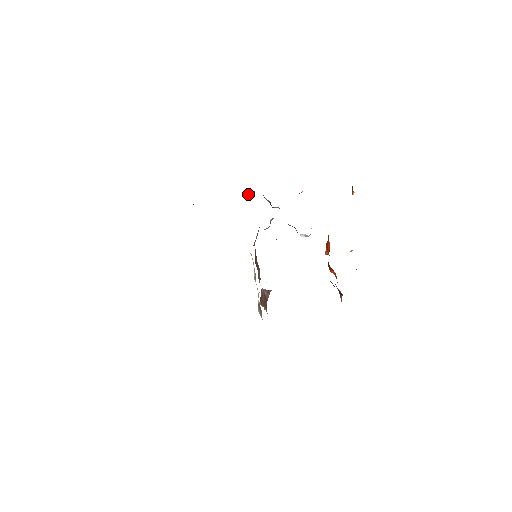
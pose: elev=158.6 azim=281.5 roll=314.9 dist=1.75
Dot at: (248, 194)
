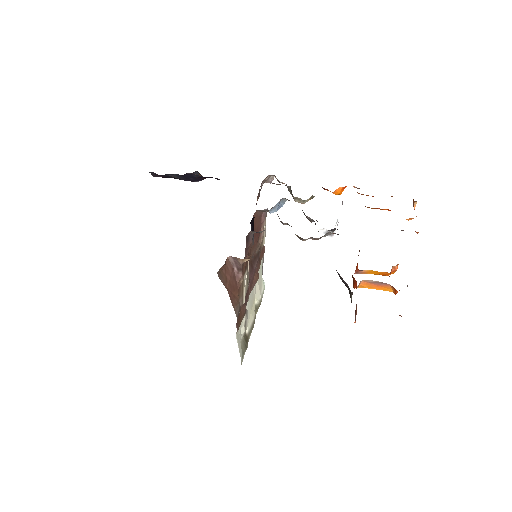
Dot at: (268, 181)
